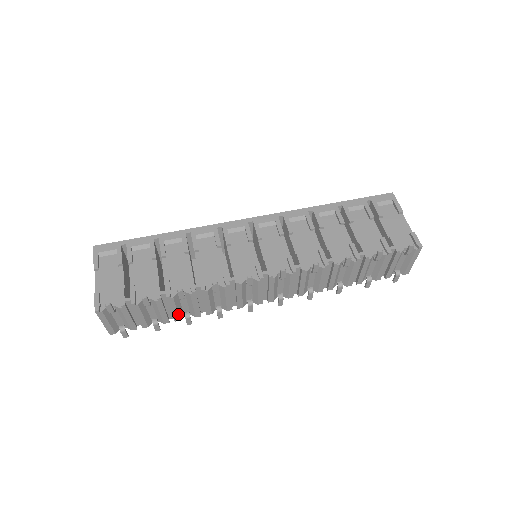
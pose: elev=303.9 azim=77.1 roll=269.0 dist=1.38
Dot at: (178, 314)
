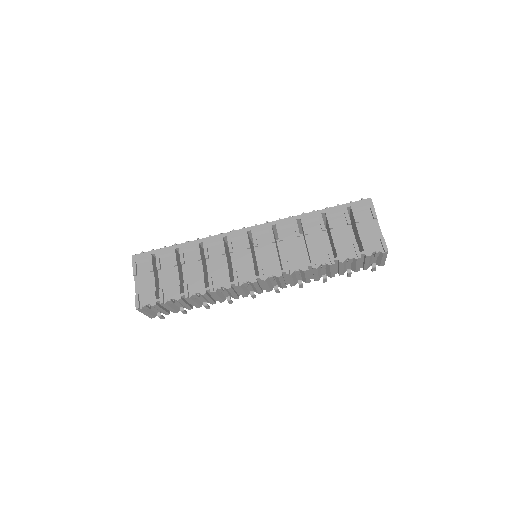
Dot at: (198, 304)
